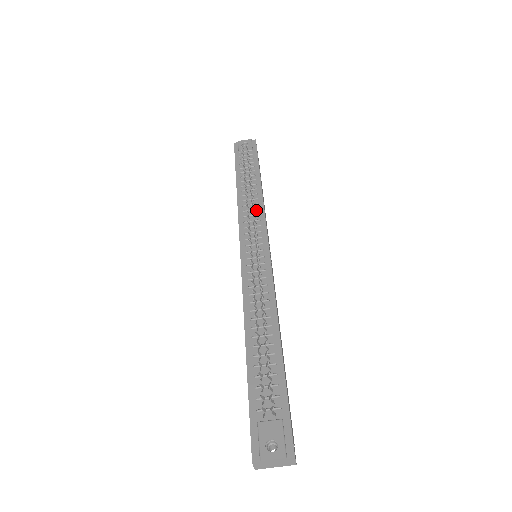
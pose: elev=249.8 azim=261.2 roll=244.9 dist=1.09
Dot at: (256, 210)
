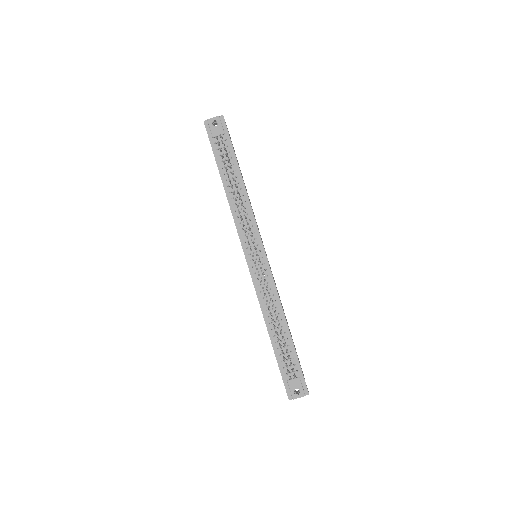
Dot at: (247, 215)
